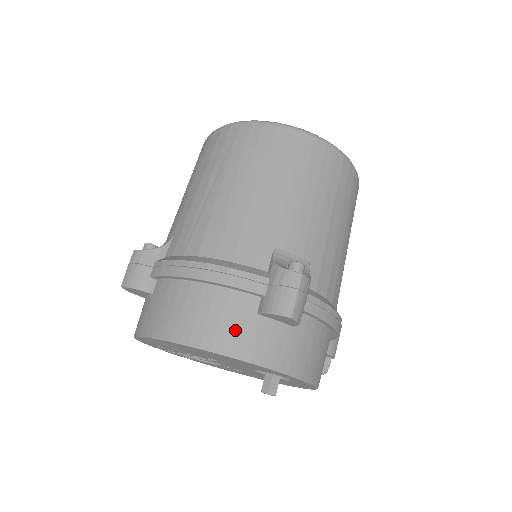
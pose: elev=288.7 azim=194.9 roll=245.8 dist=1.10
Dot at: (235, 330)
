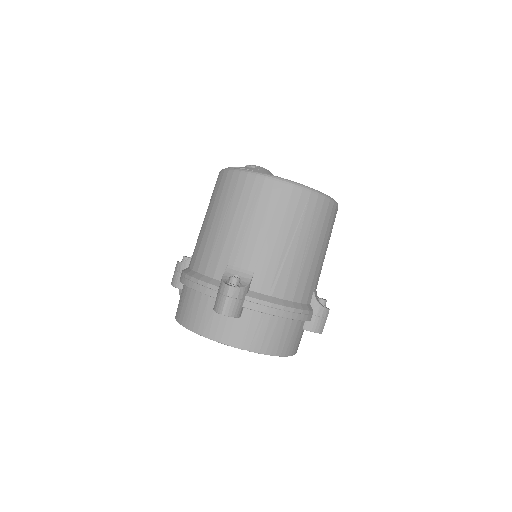
Dot at: (295, 342)
